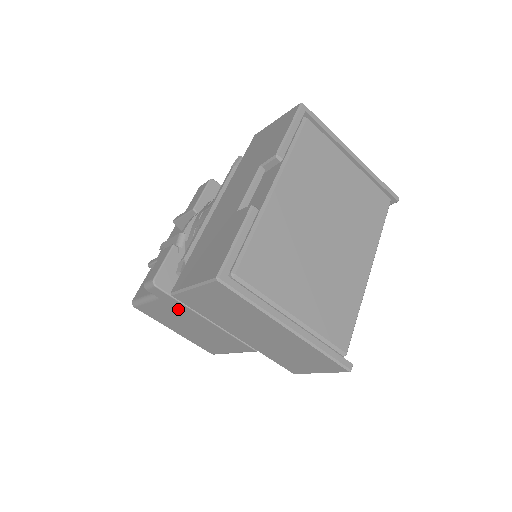
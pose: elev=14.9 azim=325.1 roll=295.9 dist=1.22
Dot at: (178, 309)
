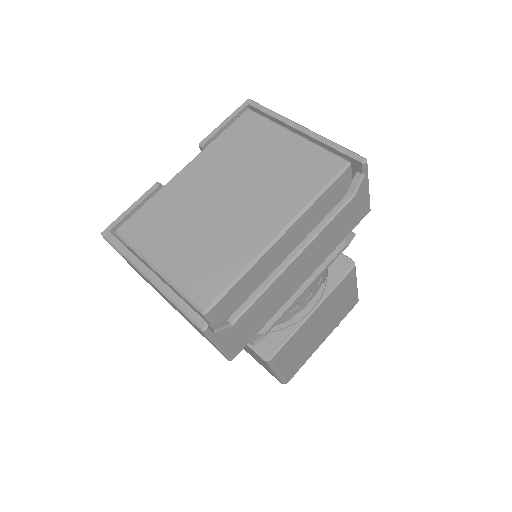
Dot at: occluded
